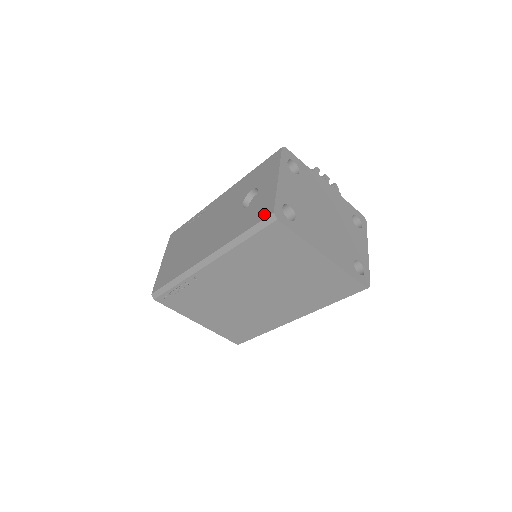
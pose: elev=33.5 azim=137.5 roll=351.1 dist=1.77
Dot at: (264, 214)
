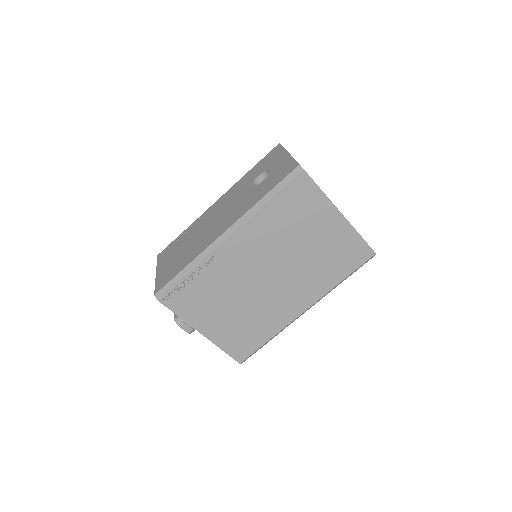
Dot at: (288, 171)
